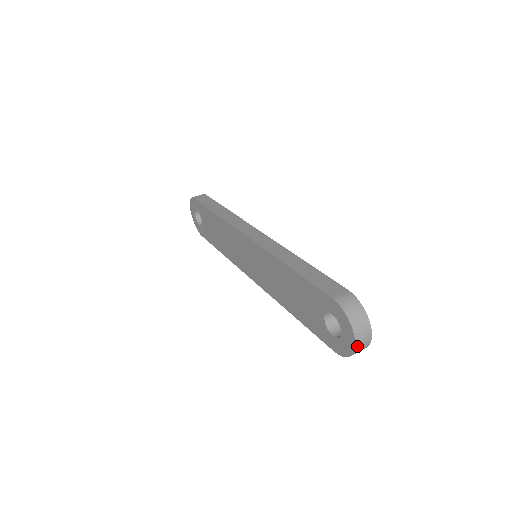
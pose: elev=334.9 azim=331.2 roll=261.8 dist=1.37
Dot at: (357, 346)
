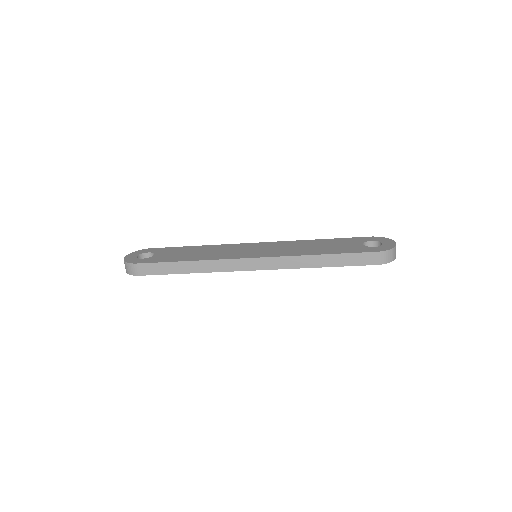
Dot at: occluded
